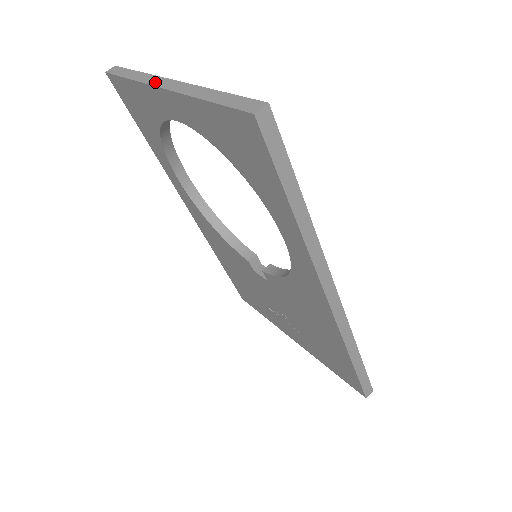
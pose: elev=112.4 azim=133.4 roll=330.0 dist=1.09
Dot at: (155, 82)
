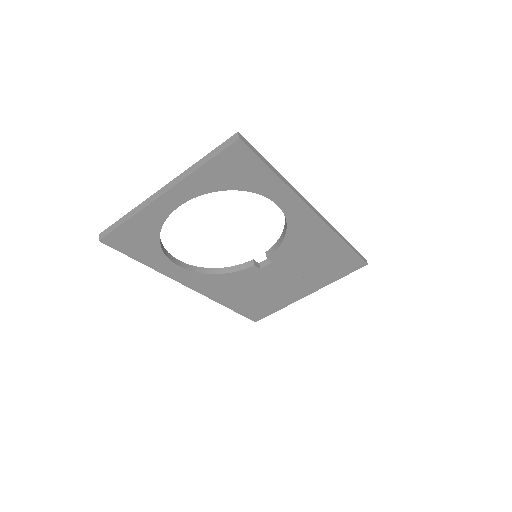
Dot at: (153, 199)
